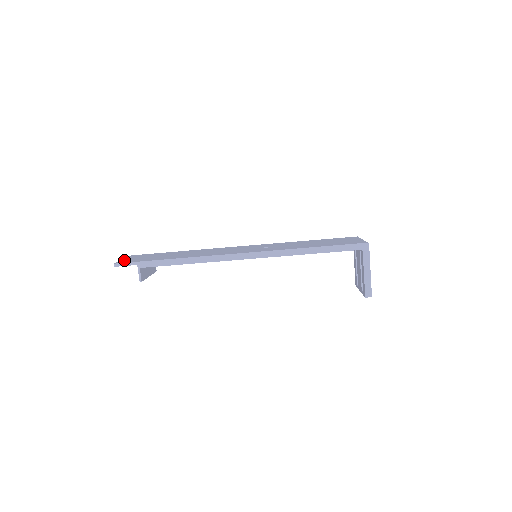
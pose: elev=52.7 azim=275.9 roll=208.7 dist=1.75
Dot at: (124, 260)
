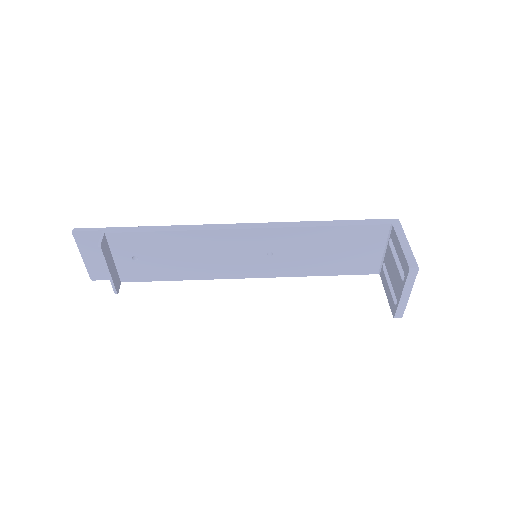
Dot at: (85, 244)
